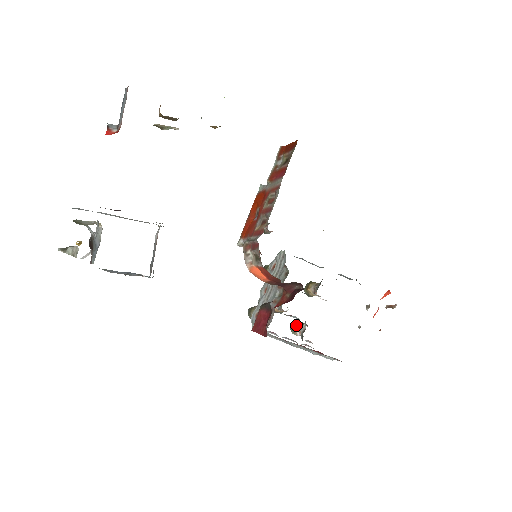
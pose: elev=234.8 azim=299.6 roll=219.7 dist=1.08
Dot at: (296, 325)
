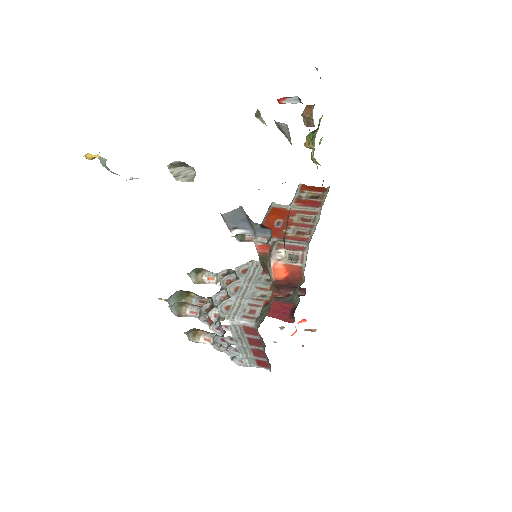
Dot at: (201, 331)
